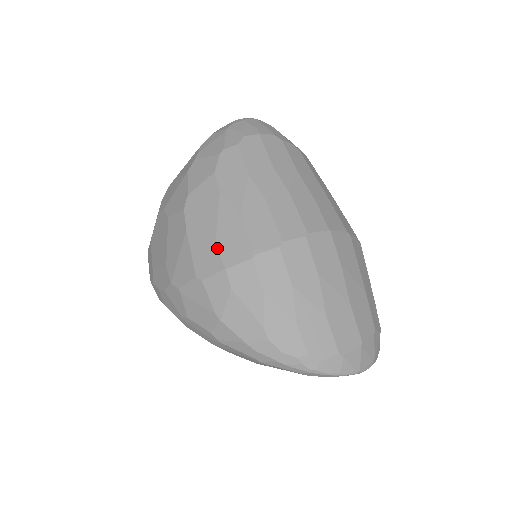
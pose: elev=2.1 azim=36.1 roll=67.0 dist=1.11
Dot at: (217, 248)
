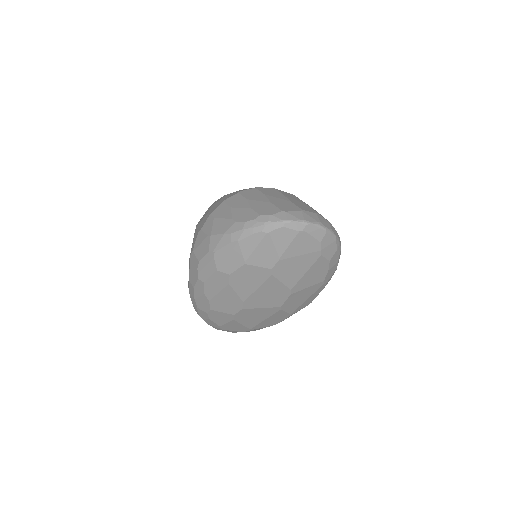
Dot at: (208, 214)
